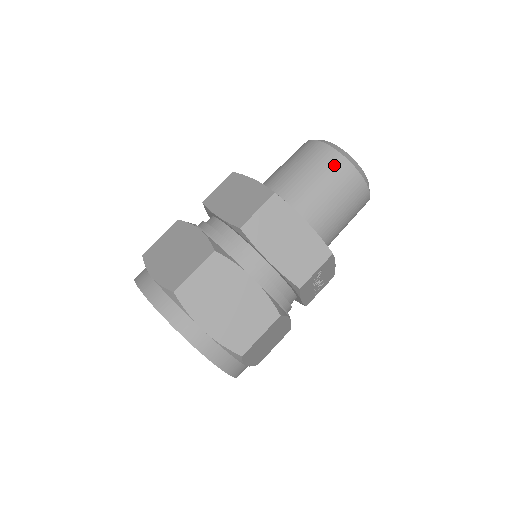
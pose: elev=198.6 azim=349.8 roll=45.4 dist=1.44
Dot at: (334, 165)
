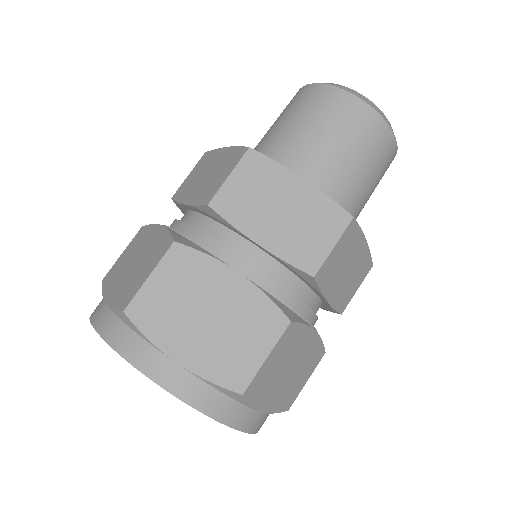
Dot at: (383, 145)
